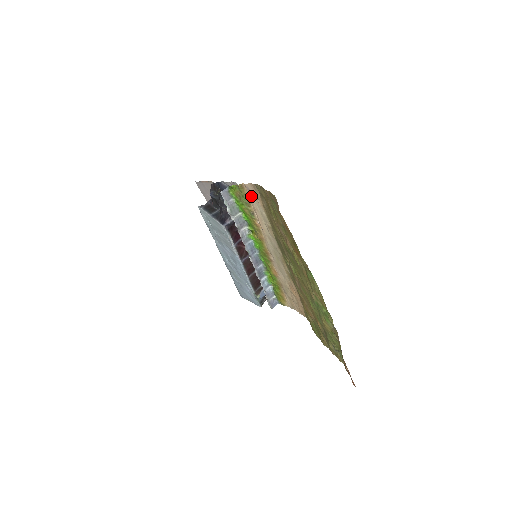
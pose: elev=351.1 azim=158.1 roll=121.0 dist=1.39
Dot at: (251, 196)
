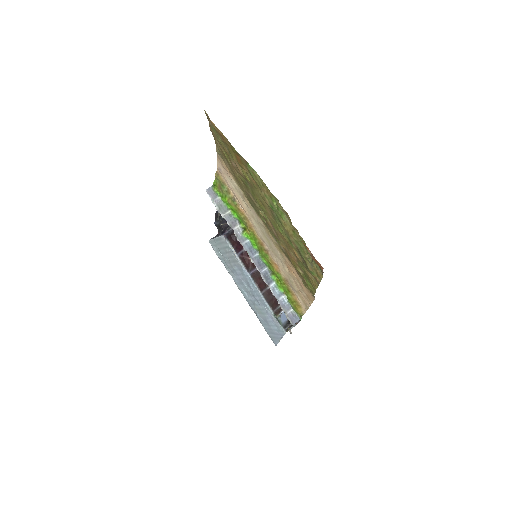
Dot at: (224, 176)
